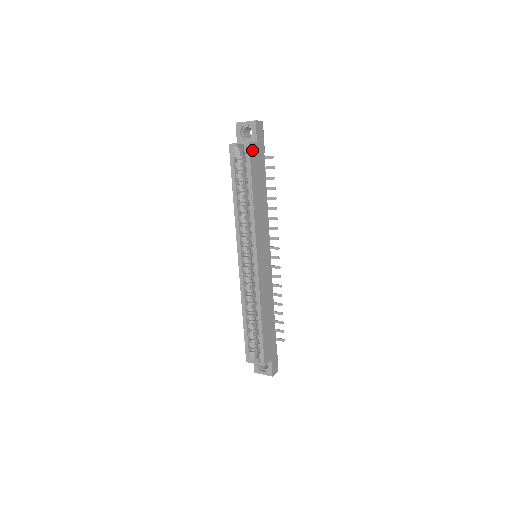
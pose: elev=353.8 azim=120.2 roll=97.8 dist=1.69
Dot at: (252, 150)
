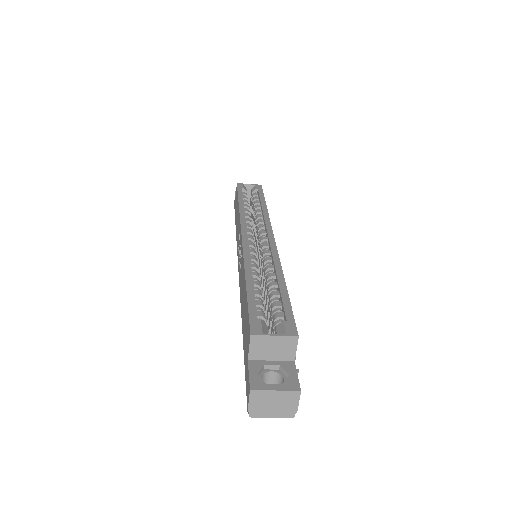
Dot at: occluded
